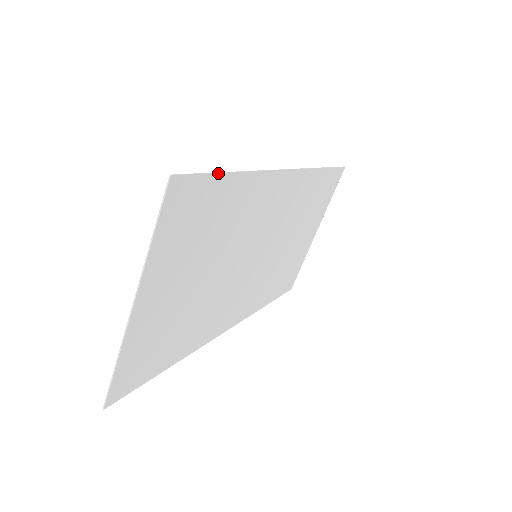
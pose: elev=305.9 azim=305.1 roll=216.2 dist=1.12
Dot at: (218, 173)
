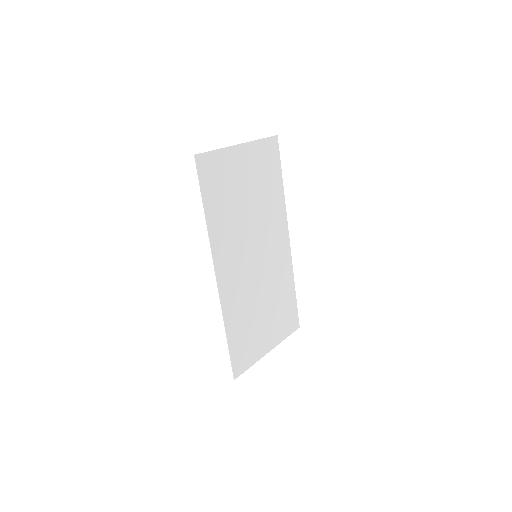
Dot at: occluded
